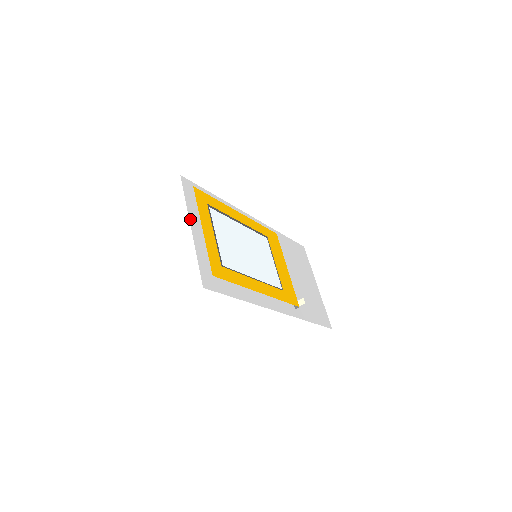
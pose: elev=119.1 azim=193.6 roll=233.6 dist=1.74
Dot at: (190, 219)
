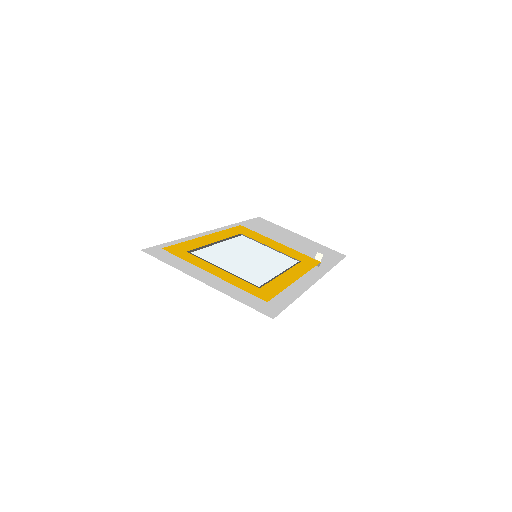
Dot at: (193, 277)
